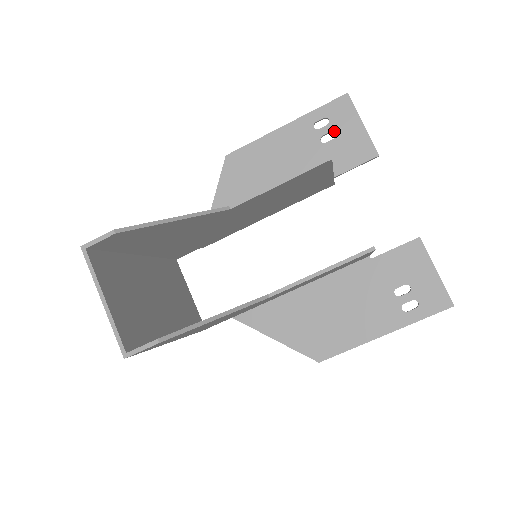
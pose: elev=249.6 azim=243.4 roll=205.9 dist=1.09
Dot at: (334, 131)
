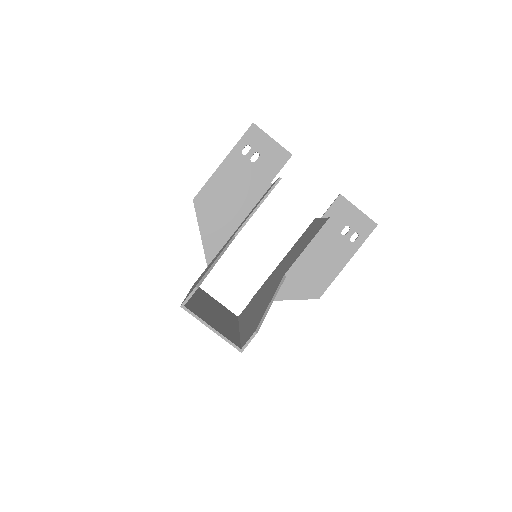
Dot at: (257, 151)
